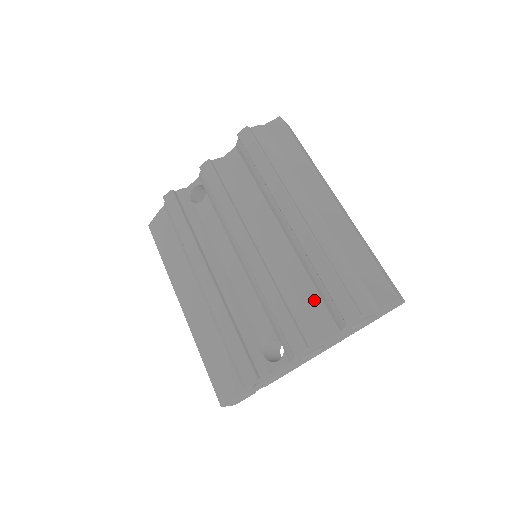
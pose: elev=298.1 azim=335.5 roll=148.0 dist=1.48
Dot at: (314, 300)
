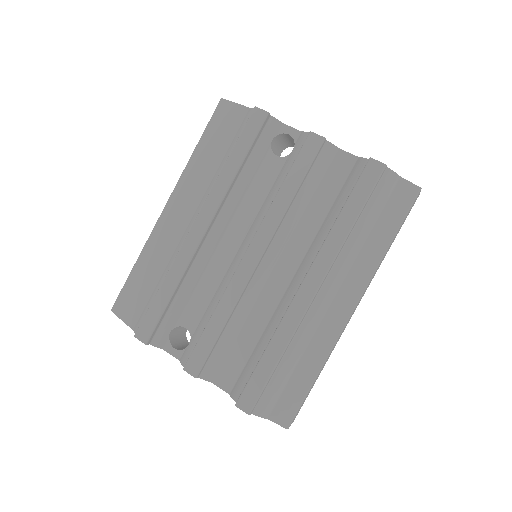
Dot at: (243, 354)
